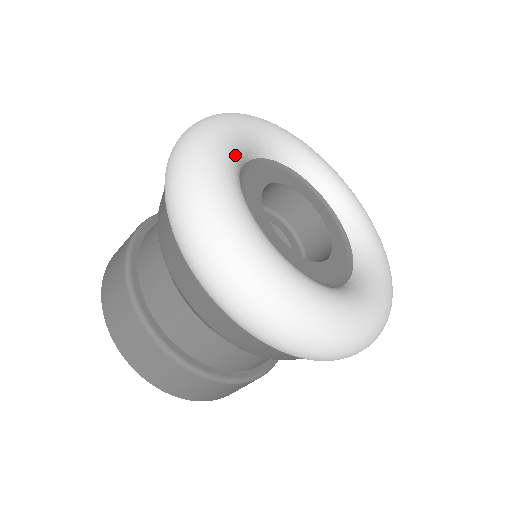
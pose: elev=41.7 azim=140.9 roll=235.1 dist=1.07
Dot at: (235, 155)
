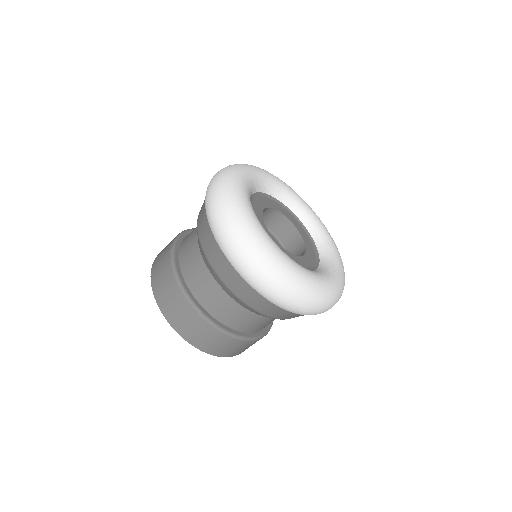
Dot at: (269, 180)
